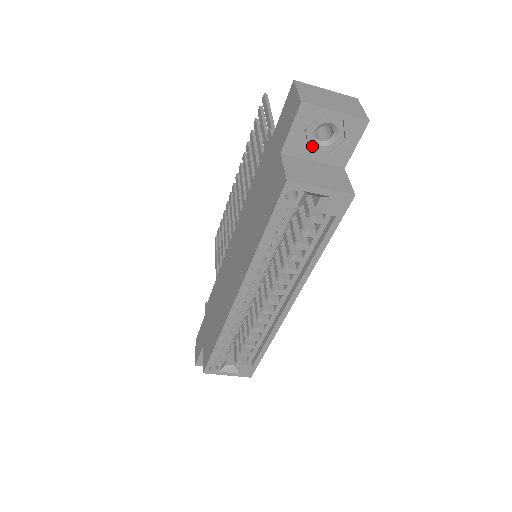
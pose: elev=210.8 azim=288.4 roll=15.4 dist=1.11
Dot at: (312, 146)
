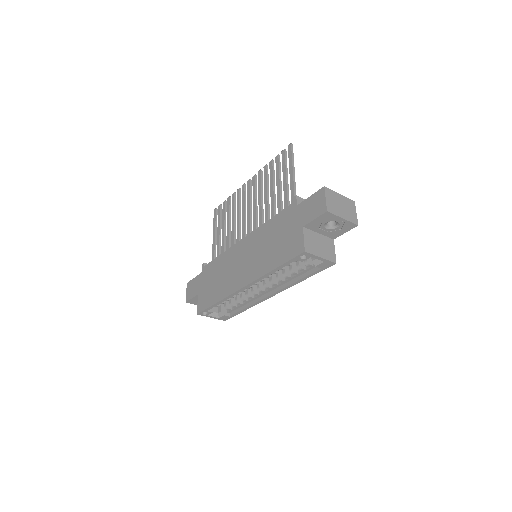
Dot at: (322, 228)
